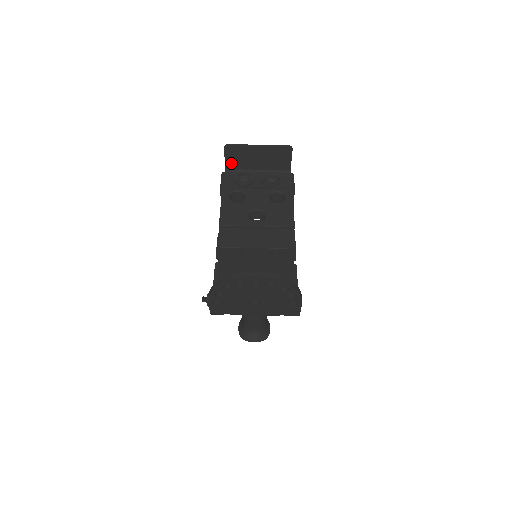
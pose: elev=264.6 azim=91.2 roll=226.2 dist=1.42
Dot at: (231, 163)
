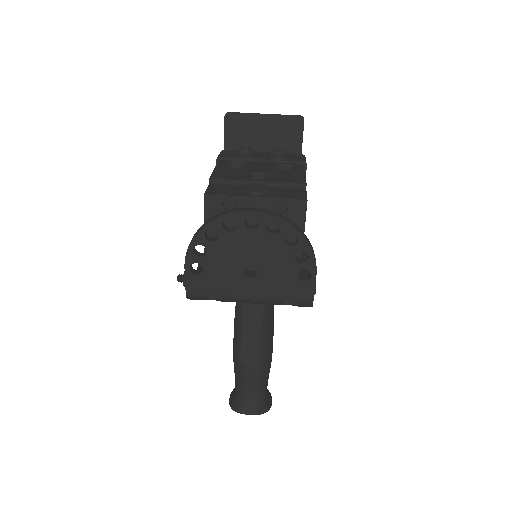
Dot at: (232, 139)
